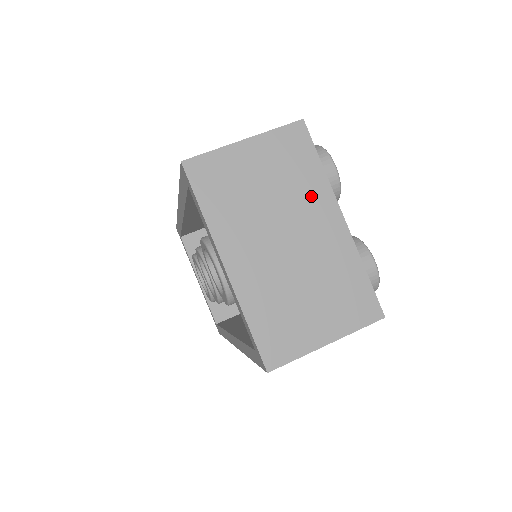
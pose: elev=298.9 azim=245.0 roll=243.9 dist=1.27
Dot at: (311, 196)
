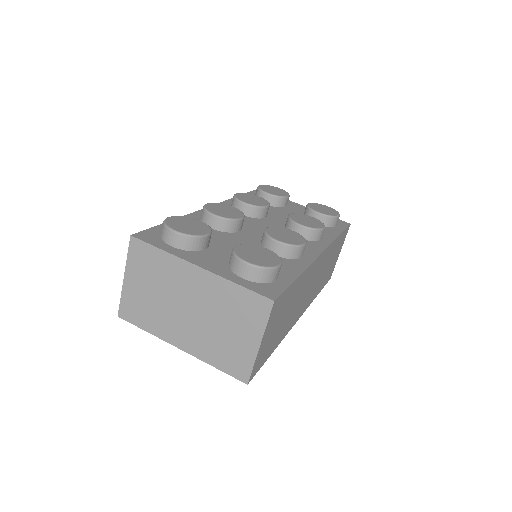
Dot at: (174, 273)
